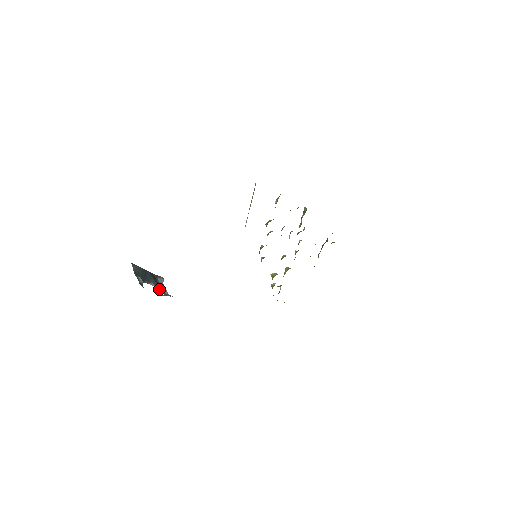
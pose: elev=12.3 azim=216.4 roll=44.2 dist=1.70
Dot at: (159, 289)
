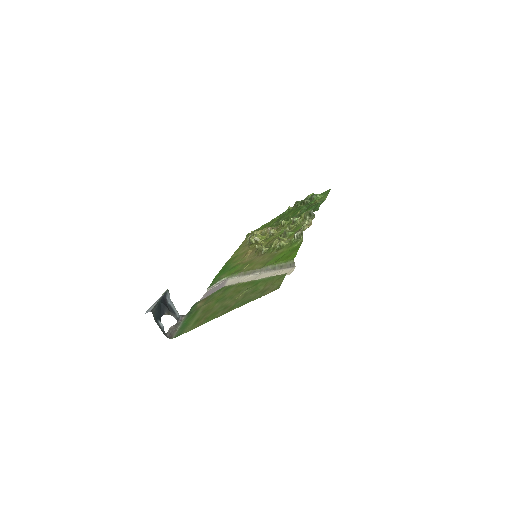
Dot at: (172, 315)
